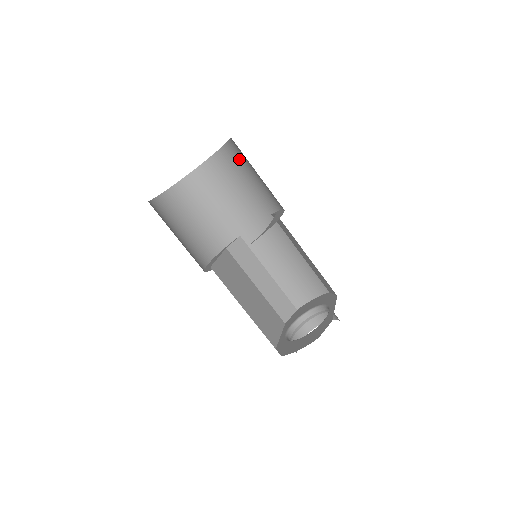
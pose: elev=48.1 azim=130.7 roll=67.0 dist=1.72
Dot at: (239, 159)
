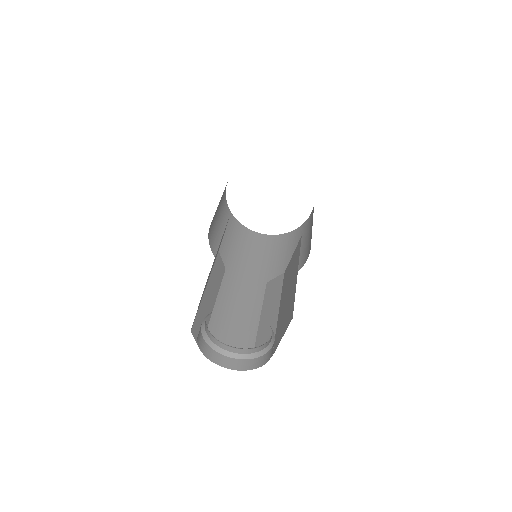
Dot at: (285, 243)
